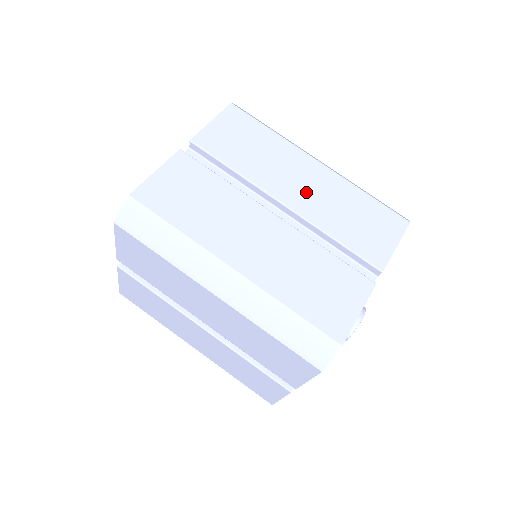
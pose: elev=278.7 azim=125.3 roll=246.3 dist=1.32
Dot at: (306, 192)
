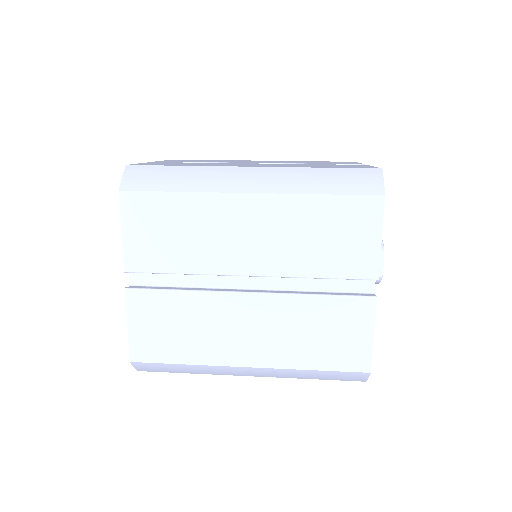
Dot at: occluded
